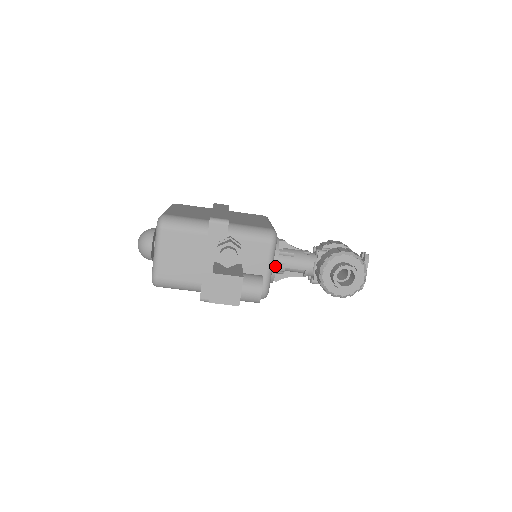
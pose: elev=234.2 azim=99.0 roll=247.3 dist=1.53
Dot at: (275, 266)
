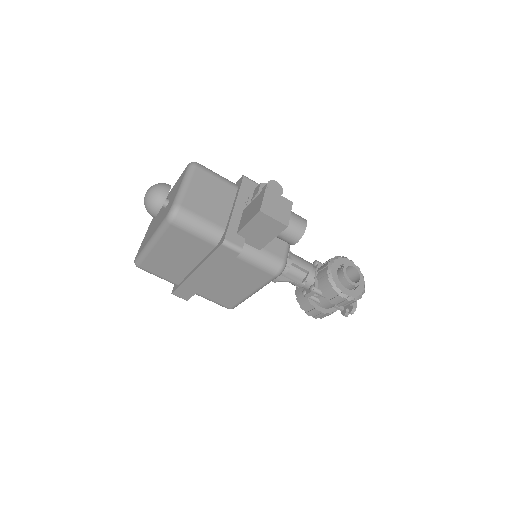
Dot at: occluded
